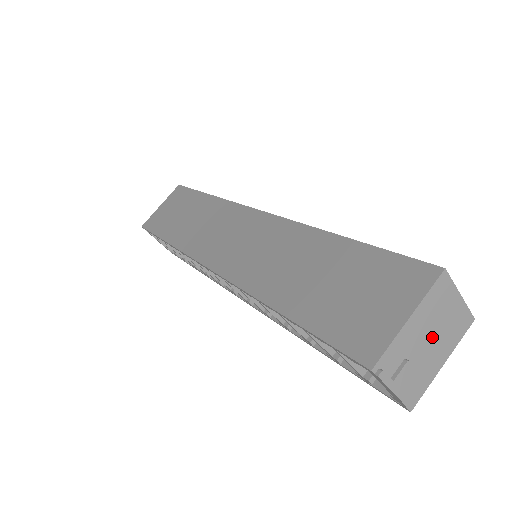
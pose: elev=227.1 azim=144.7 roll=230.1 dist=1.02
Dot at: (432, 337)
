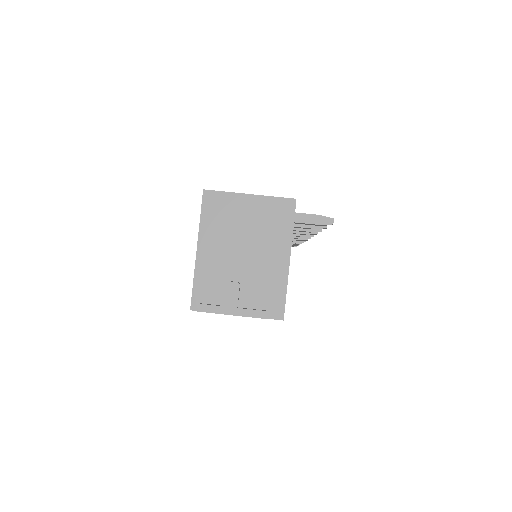
Dot at: (245, 247)
